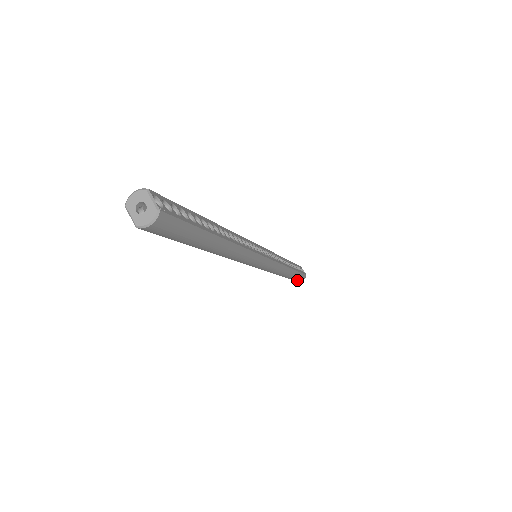
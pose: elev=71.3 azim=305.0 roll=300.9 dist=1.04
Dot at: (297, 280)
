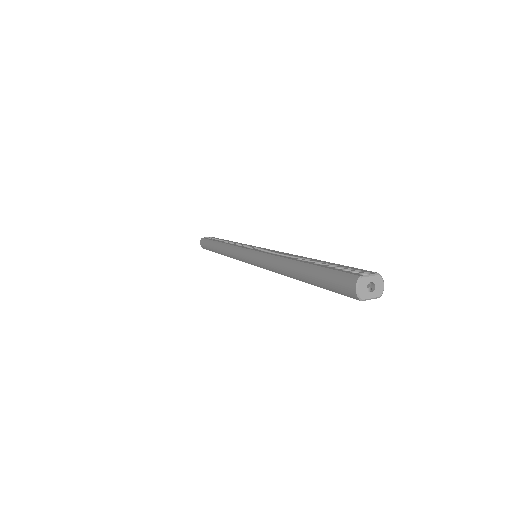
Dot at: occluded
